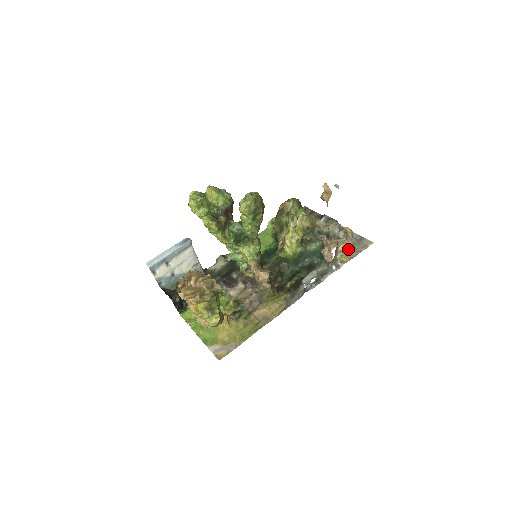
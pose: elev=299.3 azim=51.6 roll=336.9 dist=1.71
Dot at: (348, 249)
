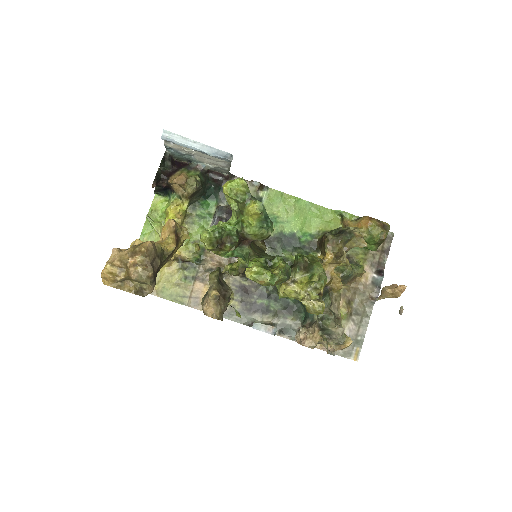
Dot at: occluded
